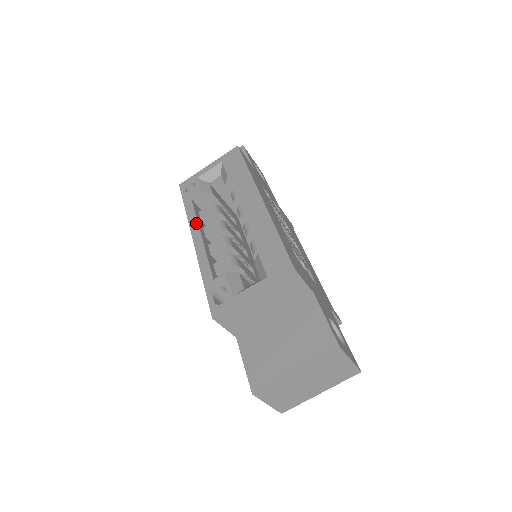
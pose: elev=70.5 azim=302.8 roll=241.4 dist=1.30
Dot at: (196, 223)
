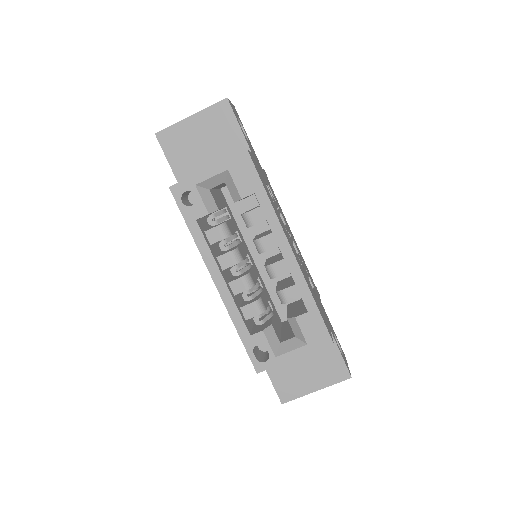
Dot at: (212, 259)
